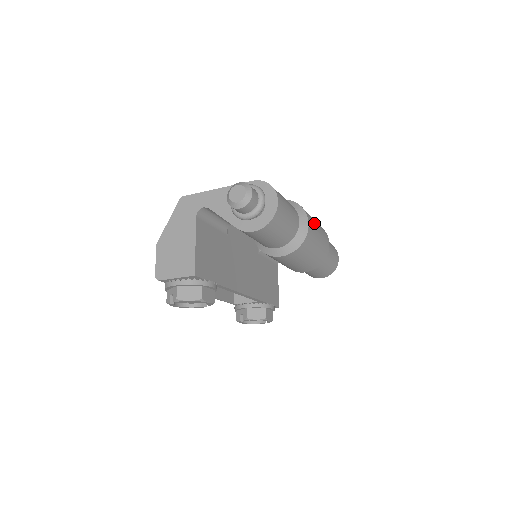
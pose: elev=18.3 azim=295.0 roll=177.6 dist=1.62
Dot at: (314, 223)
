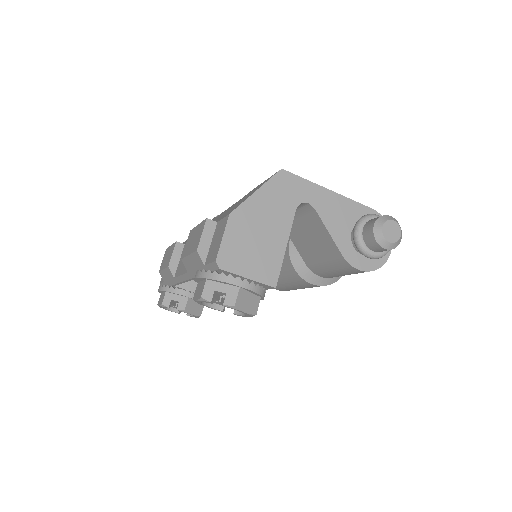
Dot at: occluded
